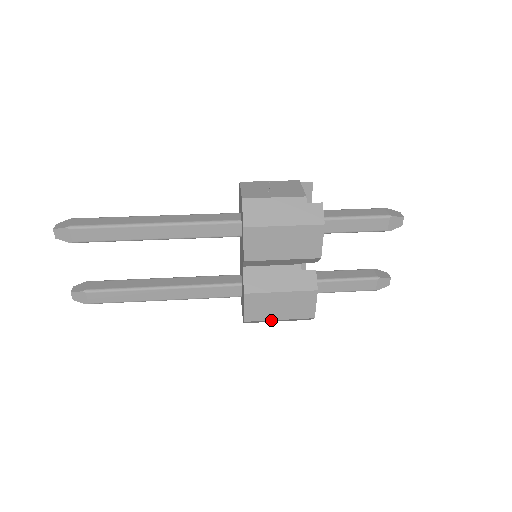
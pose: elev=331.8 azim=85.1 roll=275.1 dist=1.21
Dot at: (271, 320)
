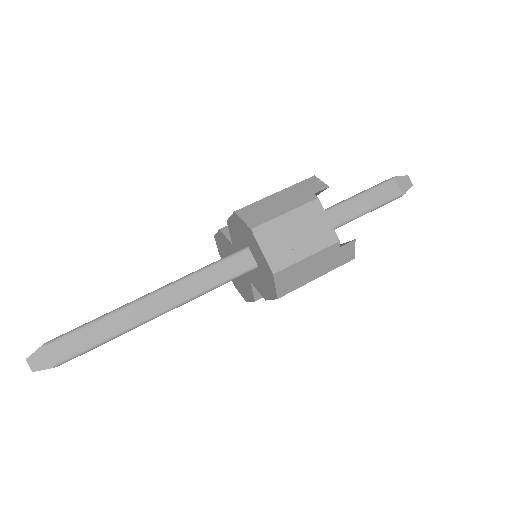
Dot at: occluded
